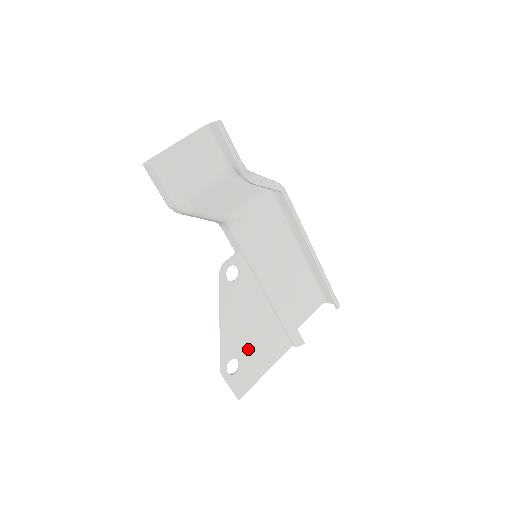
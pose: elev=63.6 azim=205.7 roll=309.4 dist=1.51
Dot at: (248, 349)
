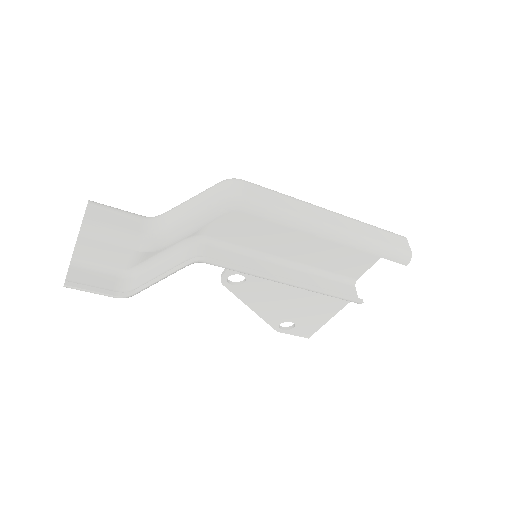
Dot at: (296, 314)
